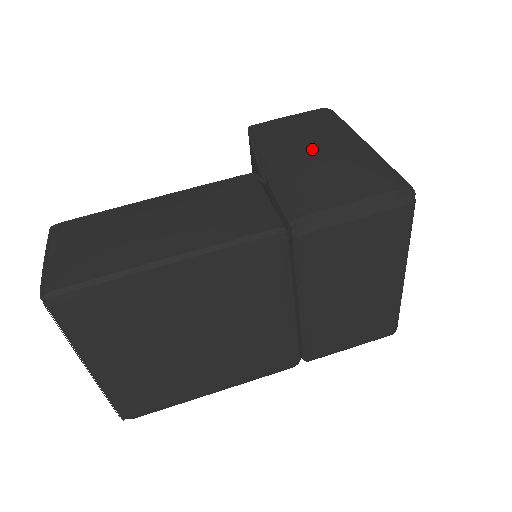
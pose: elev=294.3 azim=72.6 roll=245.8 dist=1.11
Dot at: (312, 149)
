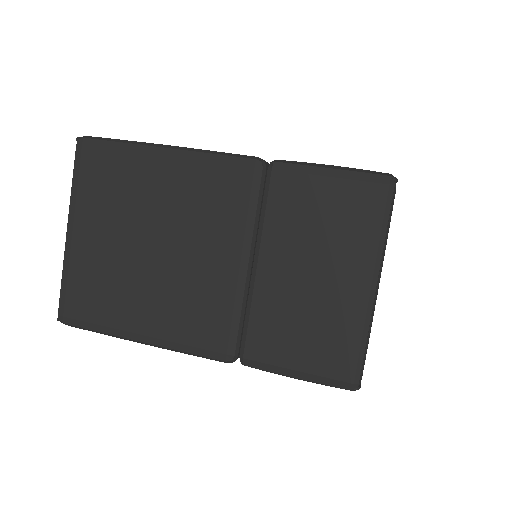
Dot at: occluded
